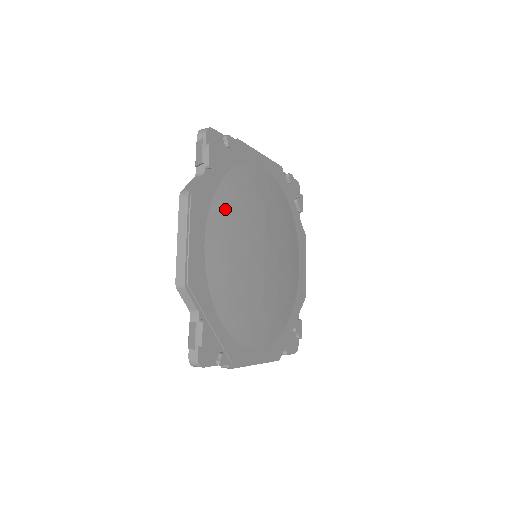
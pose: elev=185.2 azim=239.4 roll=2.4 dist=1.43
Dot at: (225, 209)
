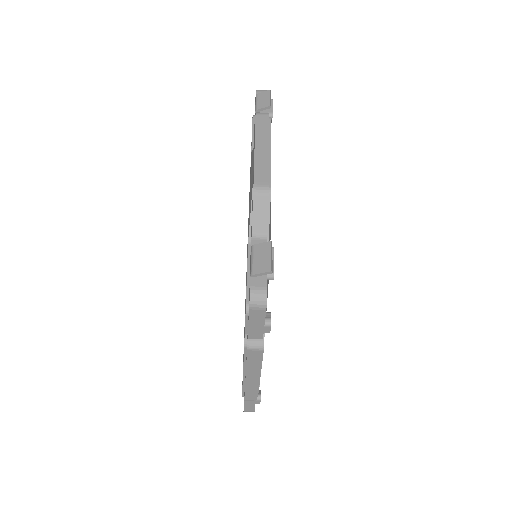
Dot at: occluded
